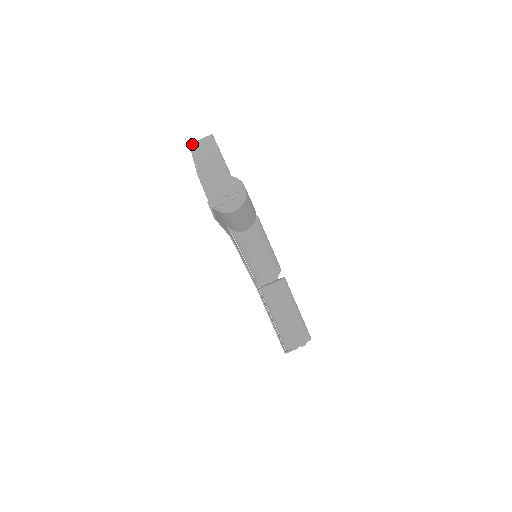
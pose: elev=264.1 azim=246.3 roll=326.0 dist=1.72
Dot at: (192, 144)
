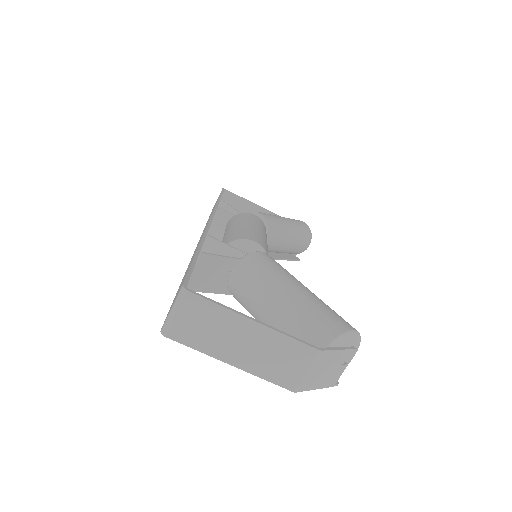
Dot at: (174, 335)
